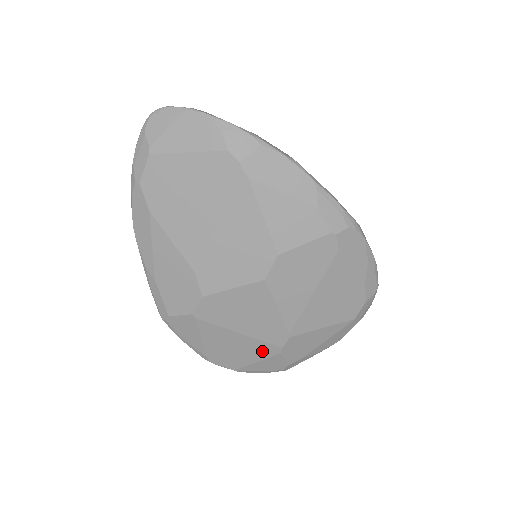
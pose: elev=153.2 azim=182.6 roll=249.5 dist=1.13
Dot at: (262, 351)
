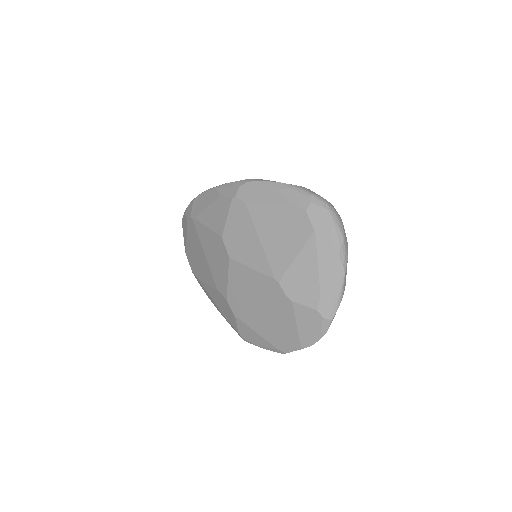
Dot at: (285, 311)
